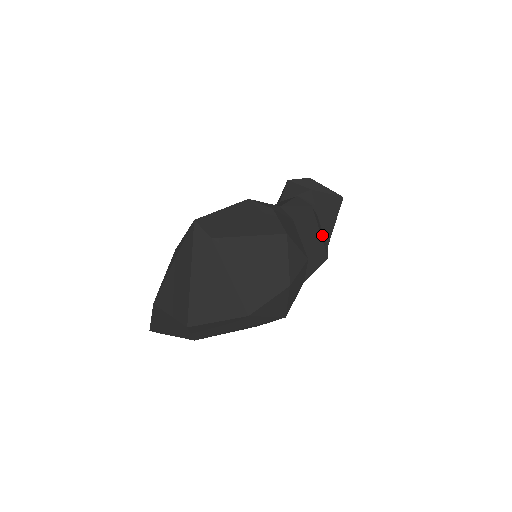
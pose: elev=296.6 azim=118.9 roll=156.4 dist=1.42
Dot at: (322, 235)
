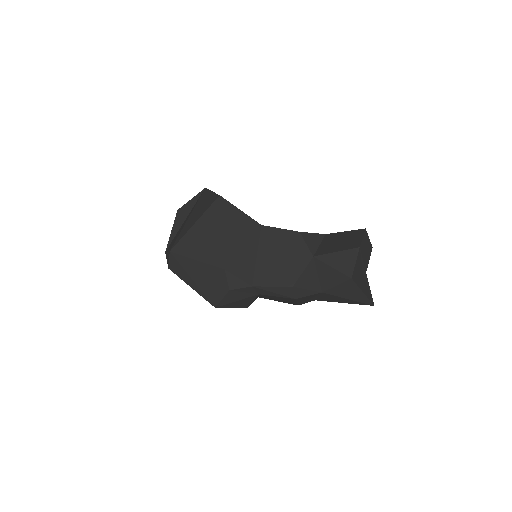
Dot at: (310, 299)
